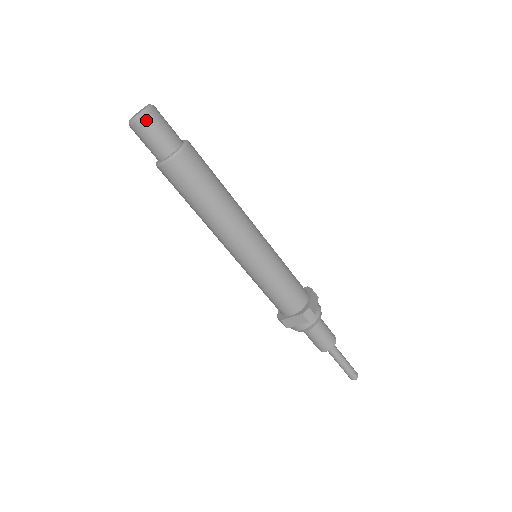
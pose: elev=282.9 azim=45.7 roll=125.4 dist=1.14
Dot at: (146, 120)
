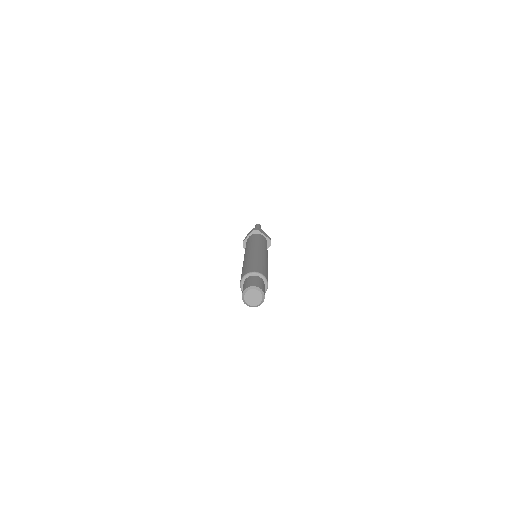
Dot at: (264, 296)
